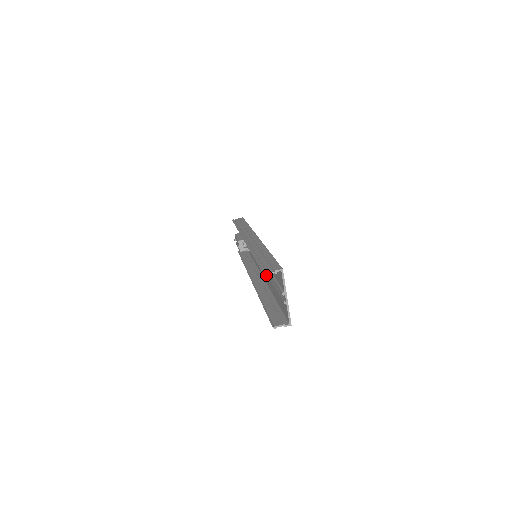
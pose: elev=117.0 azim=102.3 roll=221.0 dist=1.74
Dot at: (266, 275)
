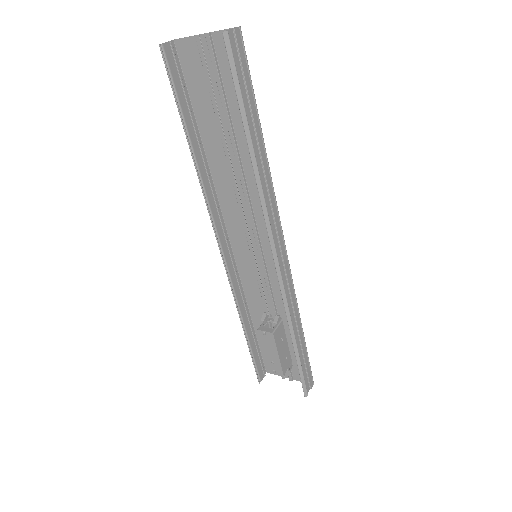
Dot at: (256, 199)
